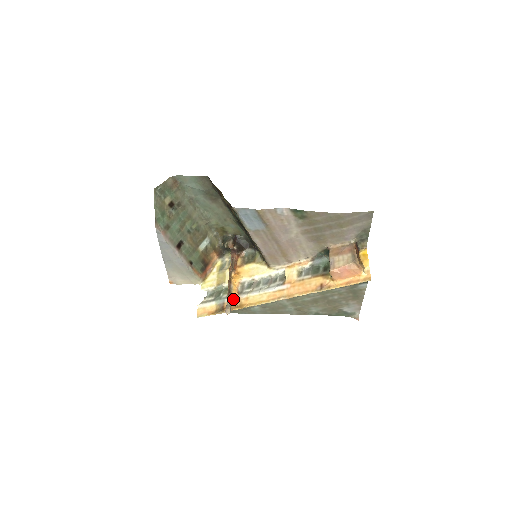
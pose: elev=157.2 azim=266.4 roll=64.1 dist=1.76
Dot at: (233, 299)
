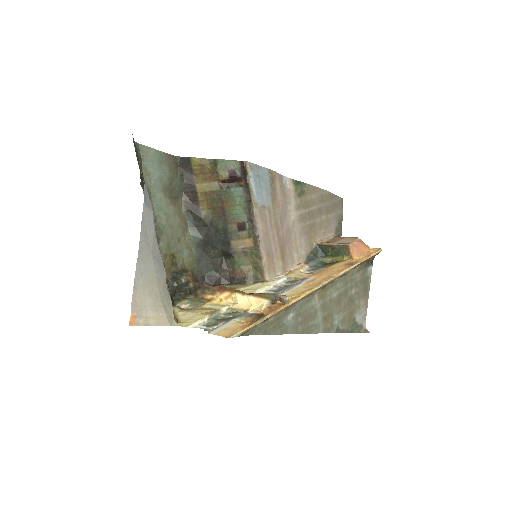
Dot at: occluded
